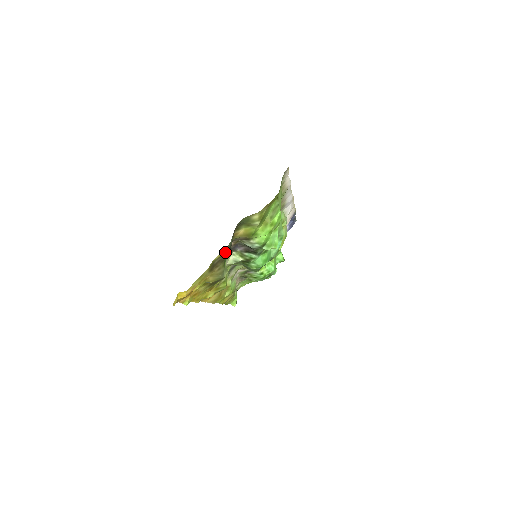
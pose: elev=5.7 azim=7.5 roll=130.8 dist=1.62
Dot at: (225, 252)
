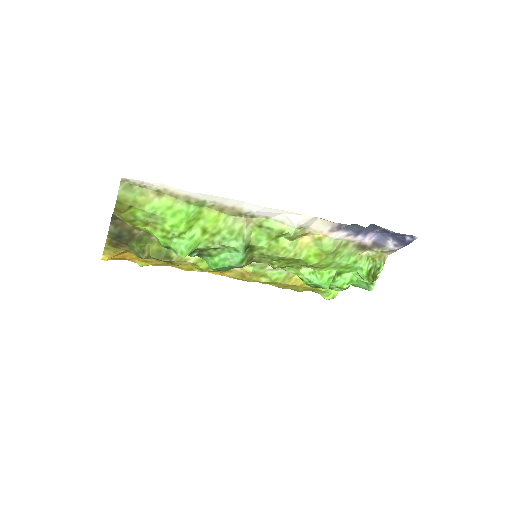
Dot at: (112, 237)
